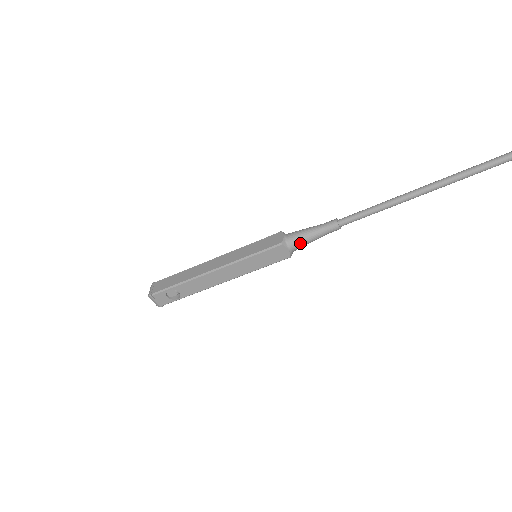
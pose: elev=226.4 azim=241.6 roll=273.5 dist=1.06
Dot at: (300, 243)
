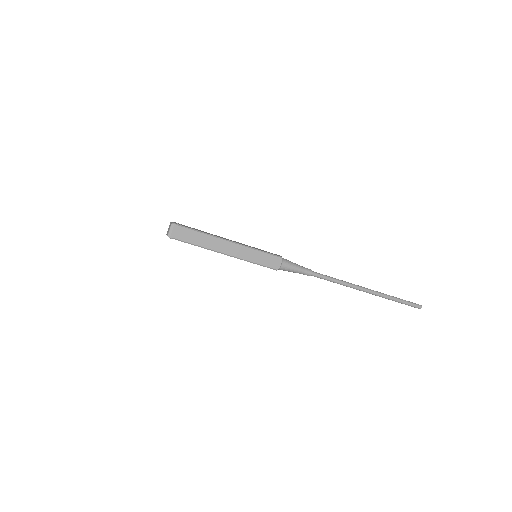
Dot at: occluded
